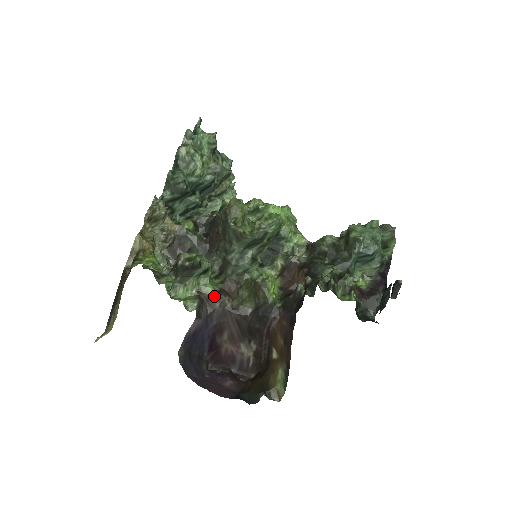
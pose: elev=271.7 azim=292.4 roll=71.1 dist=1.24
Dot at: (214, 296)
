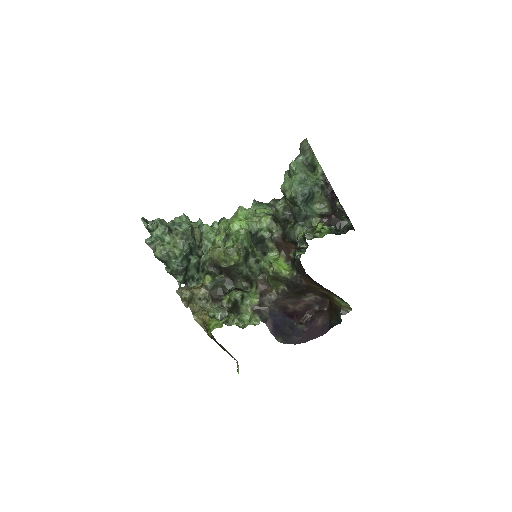
Dot at: (261, 302)
